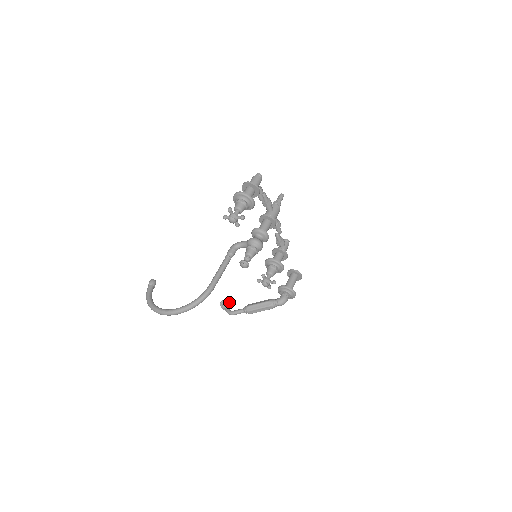
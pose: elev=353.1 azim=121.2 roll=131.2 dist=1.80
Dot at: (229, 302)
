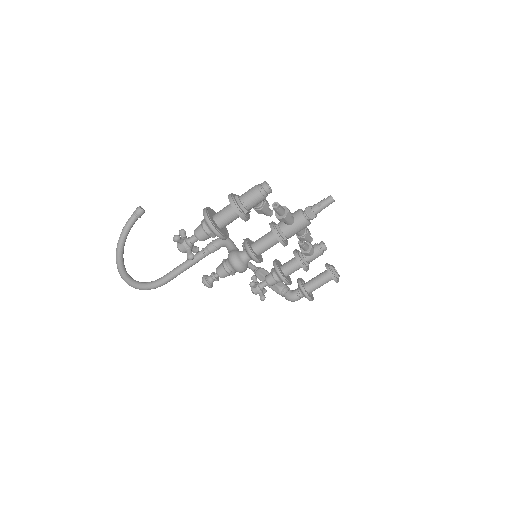
Dot at: occluded
